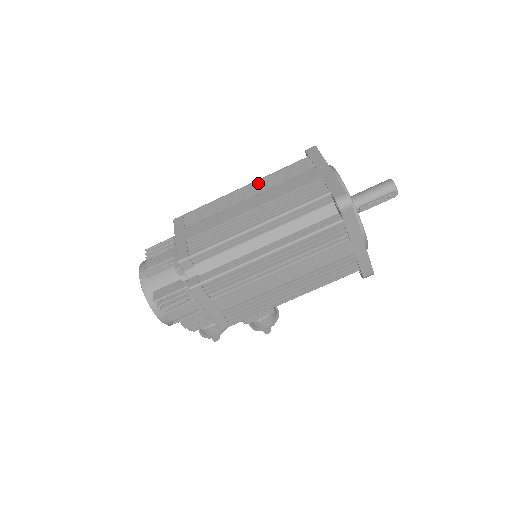
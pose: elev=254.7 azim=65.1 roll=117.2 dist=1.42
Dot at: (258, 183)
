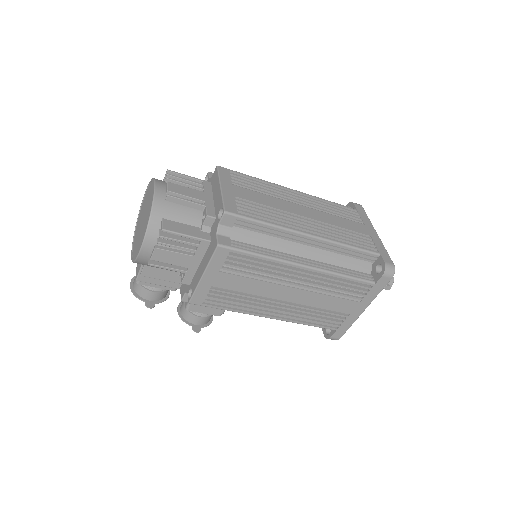
Dot at: (311, 198)
